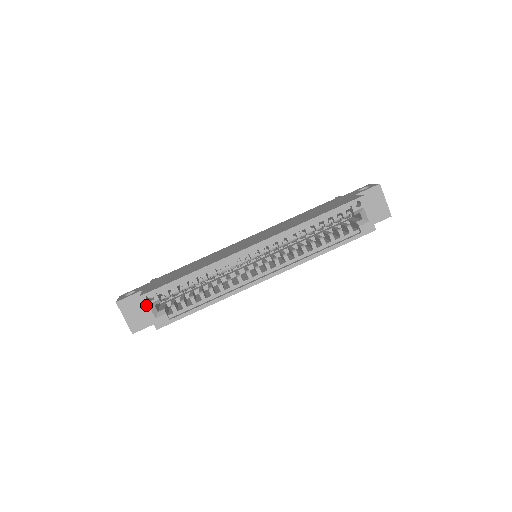
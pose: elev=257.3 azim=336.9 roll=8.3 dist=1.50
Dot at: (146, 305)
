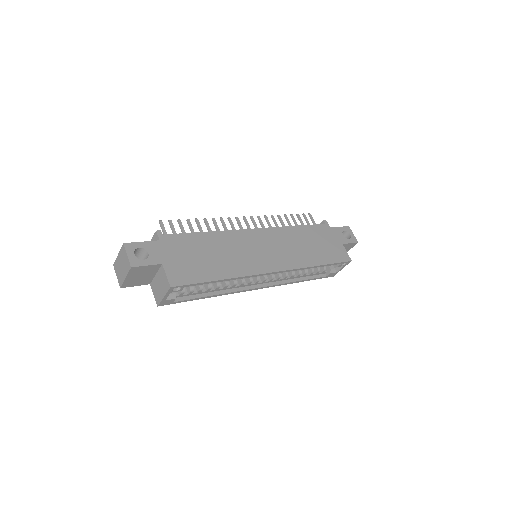
Dot at: (168, 293)
